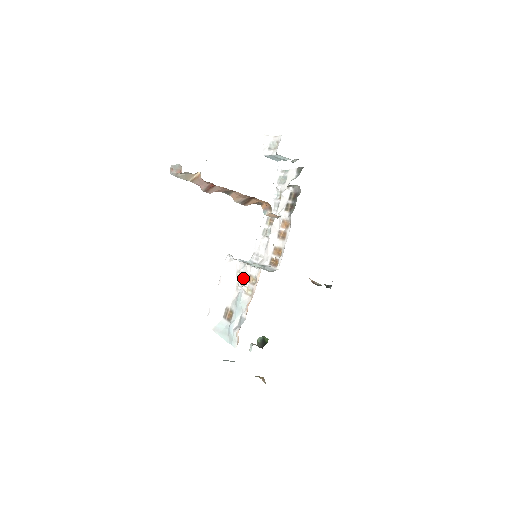
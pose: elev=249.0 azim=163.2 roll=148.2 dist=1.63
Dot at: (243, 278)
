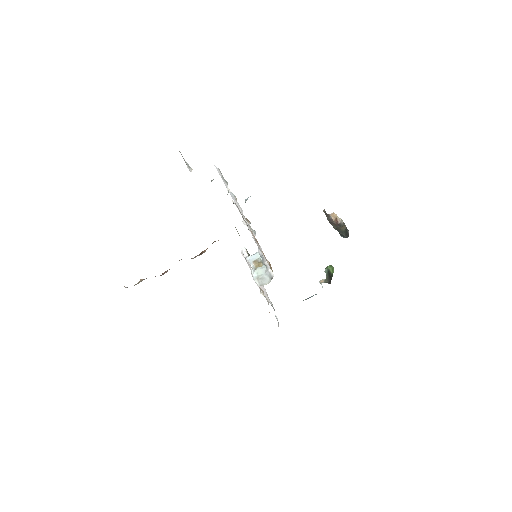
Dot at: occluded
